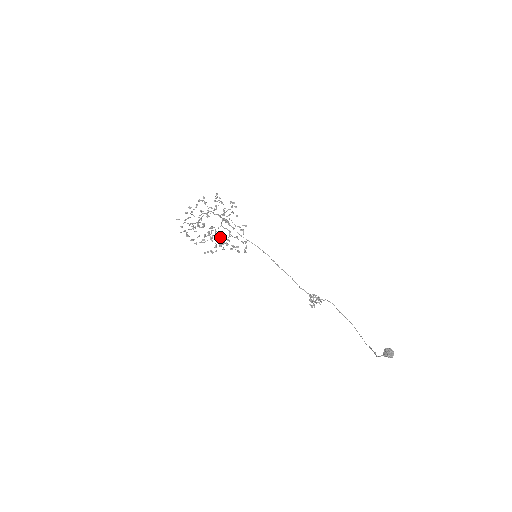
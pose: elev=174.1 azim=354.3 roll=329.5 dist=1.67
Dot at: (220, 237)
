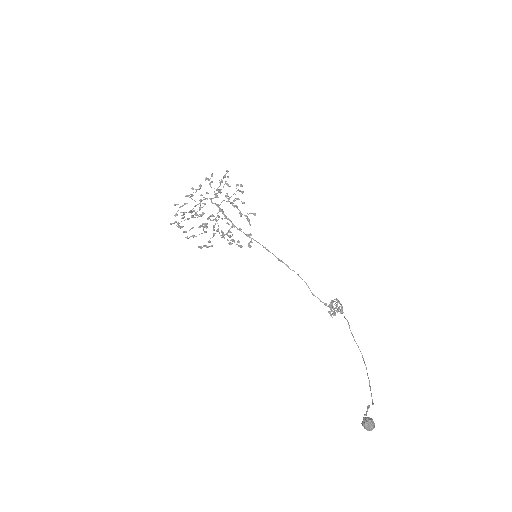
Dot at: occluded
